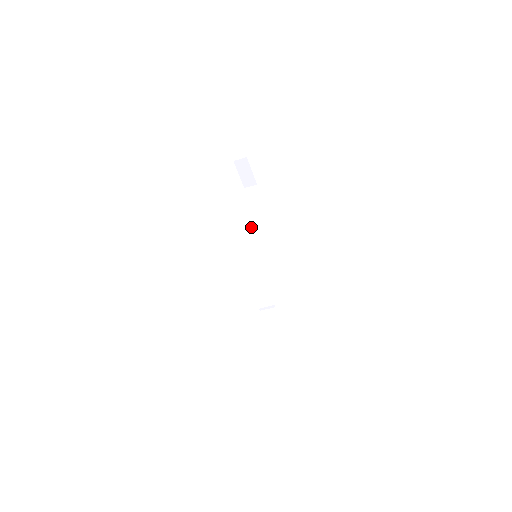
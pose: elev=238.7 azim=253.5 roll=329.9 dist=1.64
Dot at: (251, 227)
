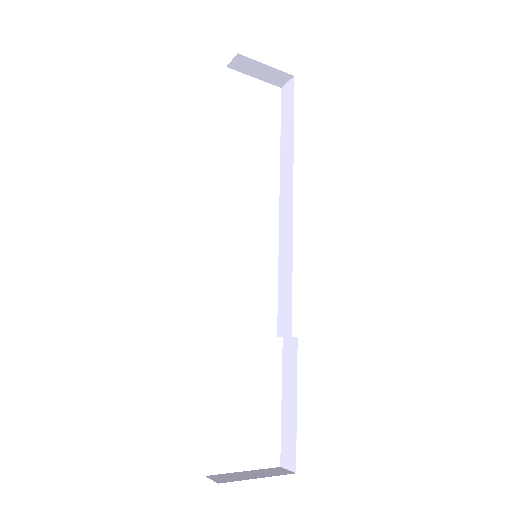
Dot at: (281, 174)
